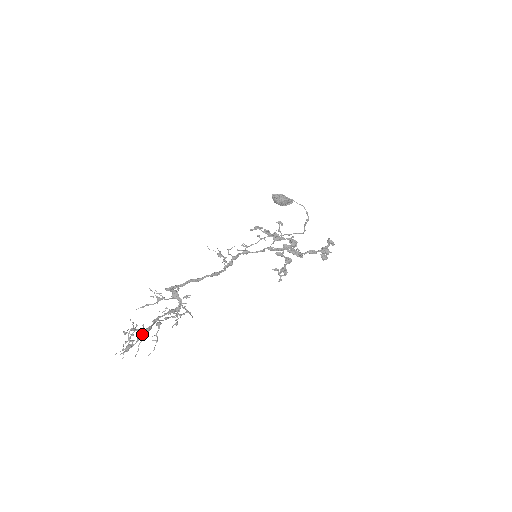
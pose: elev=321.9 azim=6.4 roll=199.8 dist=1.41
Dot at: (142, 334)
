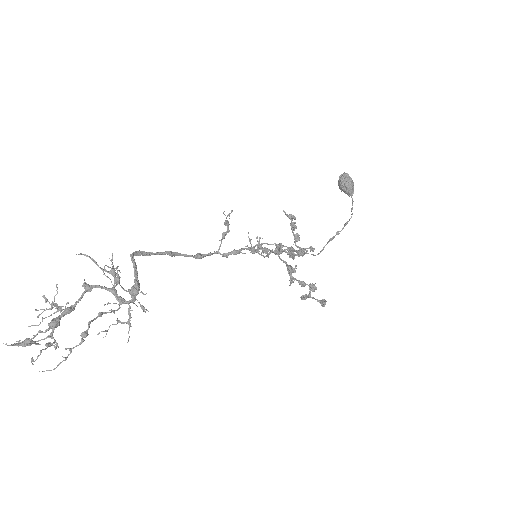
Dot at: (57, 326)
